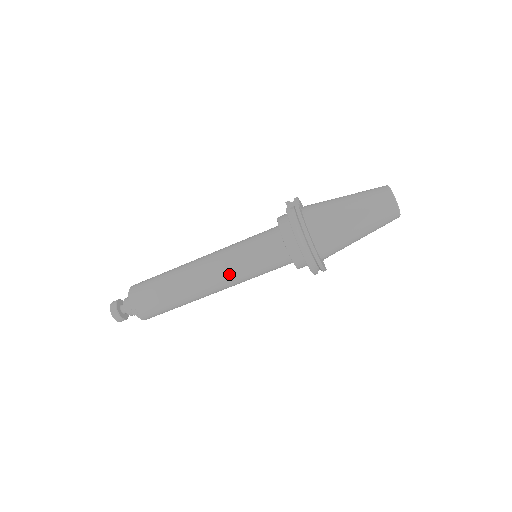
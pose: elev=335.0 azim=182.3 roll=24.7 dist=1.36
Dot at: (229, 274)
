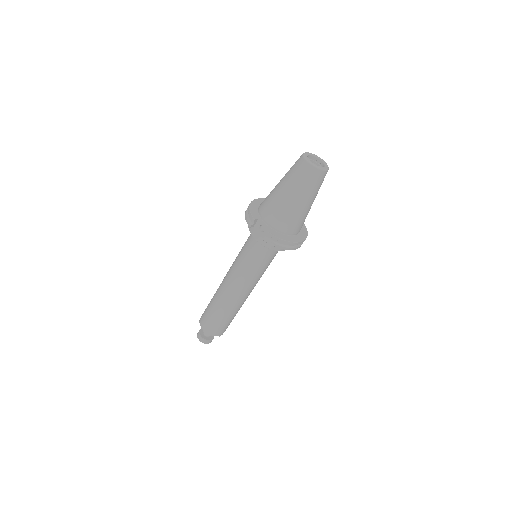
Dot at: (256, 282)
